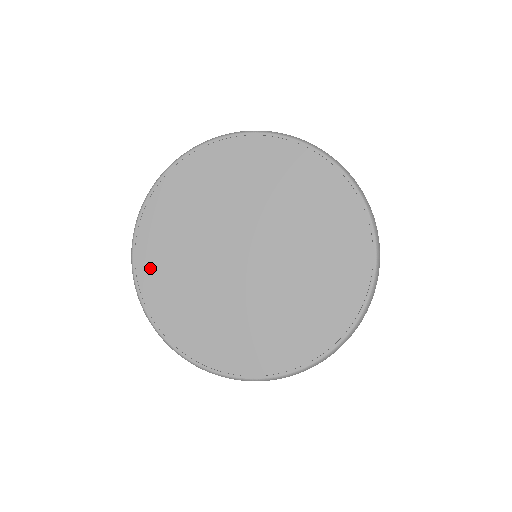
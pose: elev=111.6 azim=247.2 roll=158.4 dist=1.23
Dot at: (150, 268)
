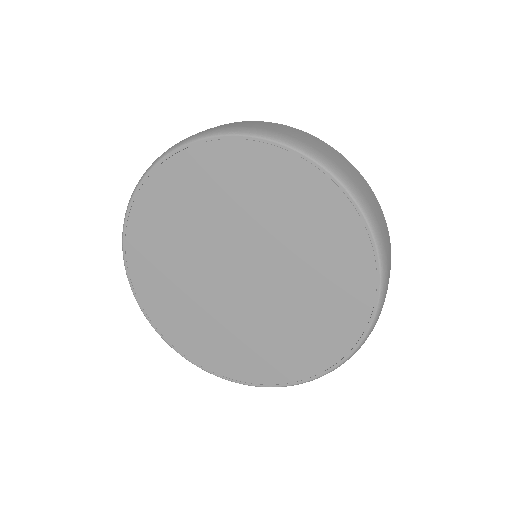
Dot at: (152, 201)
